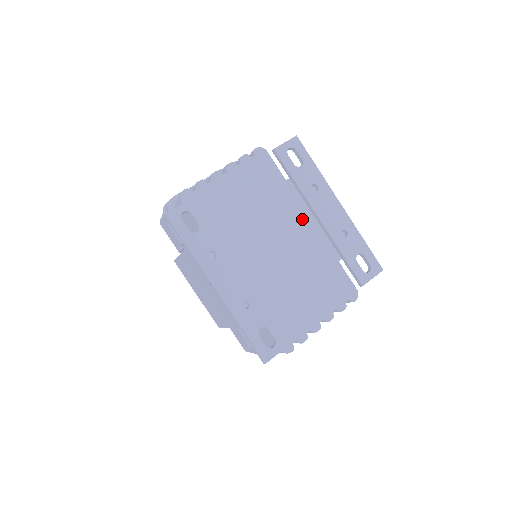
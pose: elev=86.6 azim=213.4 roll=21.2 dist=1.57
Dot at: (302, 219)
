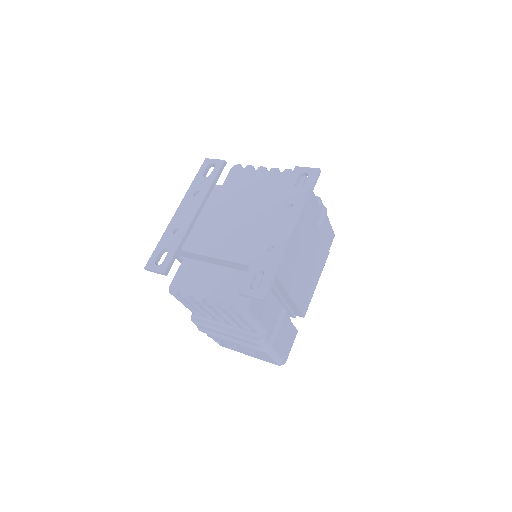
Dot at: (262, 220)
